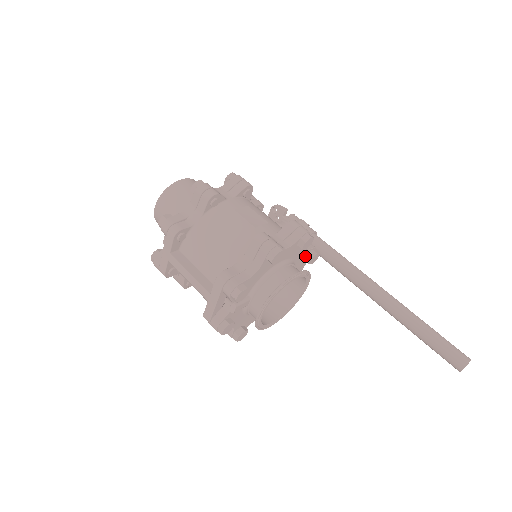
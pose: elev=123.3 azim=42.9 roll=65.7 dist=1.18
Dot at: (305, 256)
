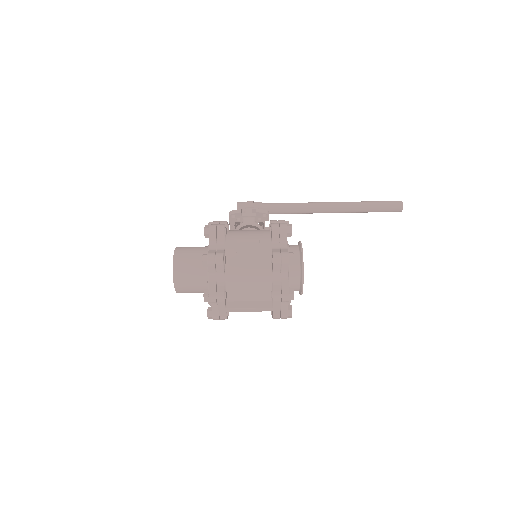
Dot at: occluded
